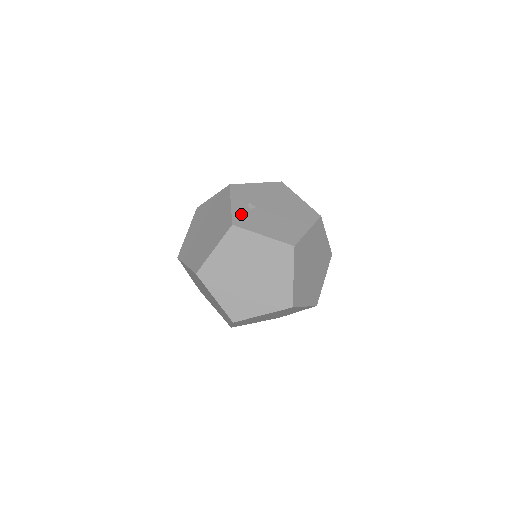
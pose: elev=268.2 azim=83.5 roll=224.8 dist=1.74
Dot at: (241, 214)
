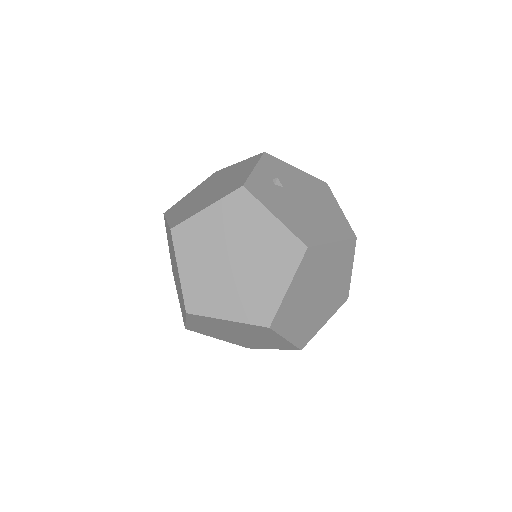
Dot at: (260, 183)
